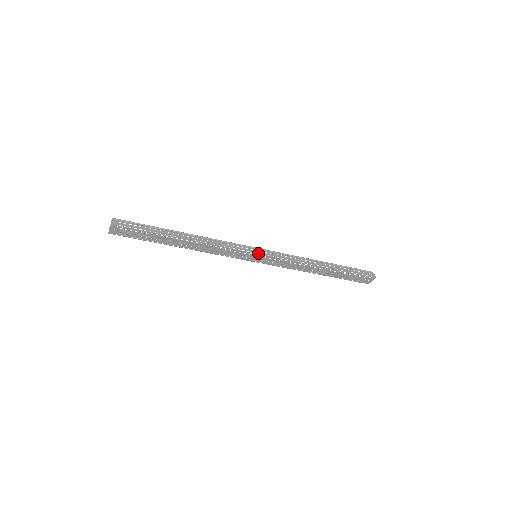
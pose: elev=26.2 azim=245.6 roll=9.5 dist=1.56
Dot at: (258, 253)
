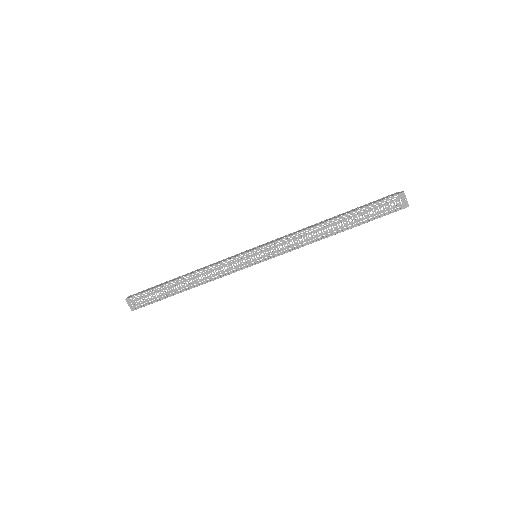
Dot at: (252, 250)
